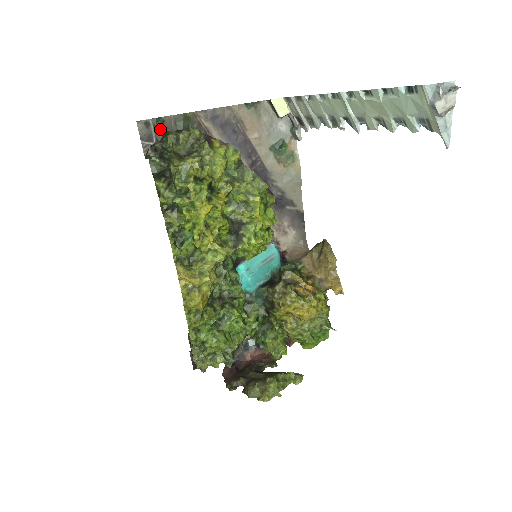
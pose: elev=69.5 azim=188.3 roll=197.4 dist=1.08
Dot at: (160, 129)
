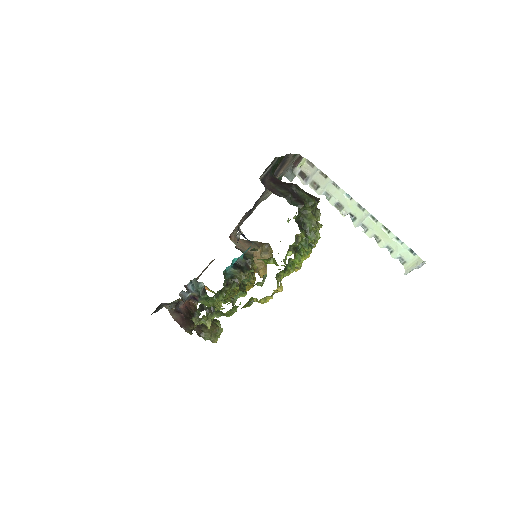
Dot at: occluded
